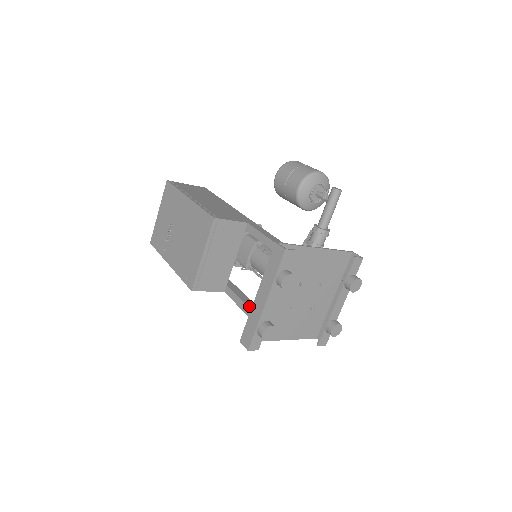
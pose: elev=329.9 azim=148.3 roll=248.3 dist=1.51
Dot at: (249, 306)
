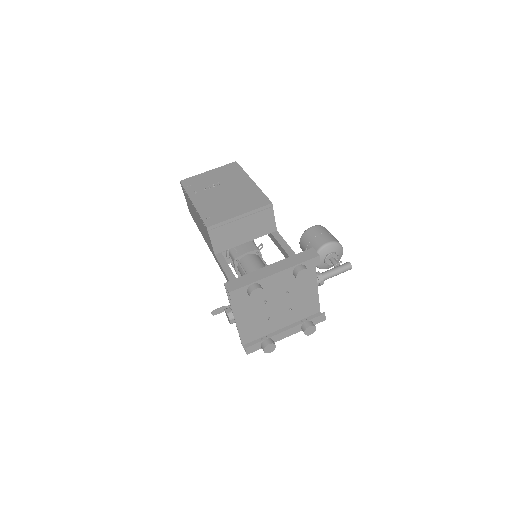
Dot at: (234, 275)
